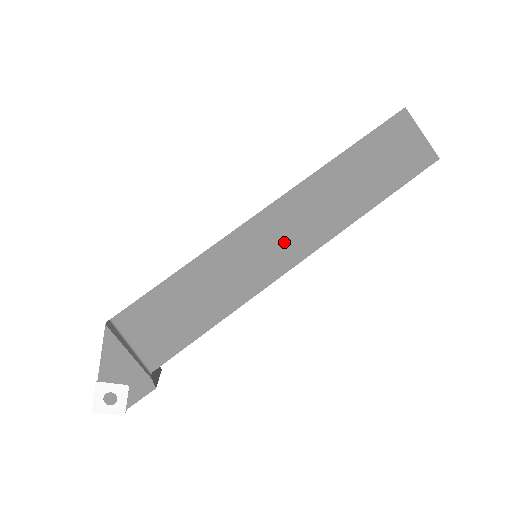
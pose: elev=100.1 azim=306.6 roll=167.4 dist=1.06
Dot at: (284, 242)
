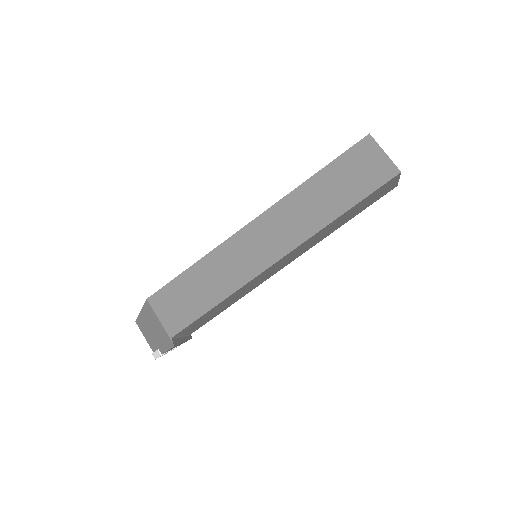
Dot at: (285, 263)
